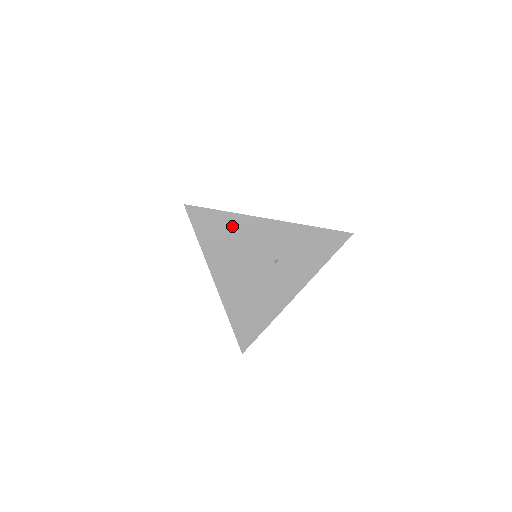
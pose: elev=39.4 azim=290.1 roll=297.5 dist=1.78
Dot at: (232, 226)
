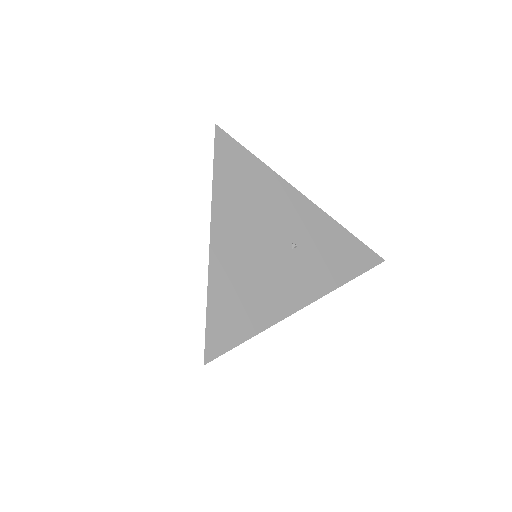
Dot at: (258, 178)
